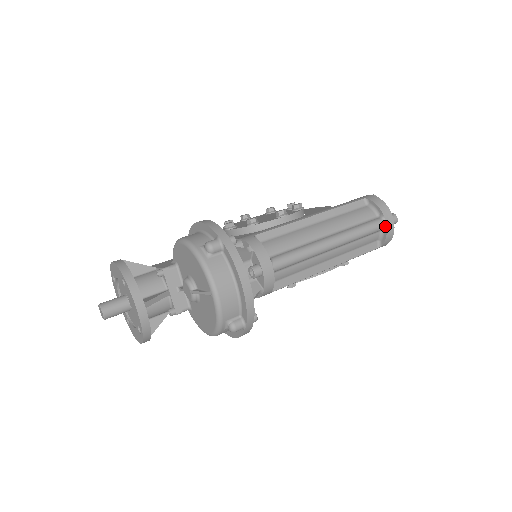
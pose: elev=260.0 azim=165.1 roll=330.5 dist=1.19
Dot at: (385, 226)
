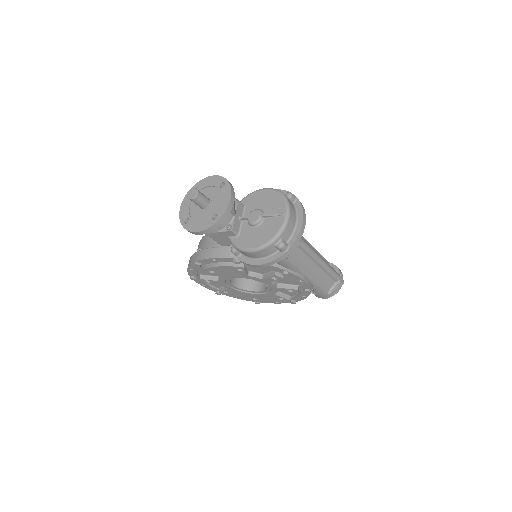
Dot at: (339, 280)
